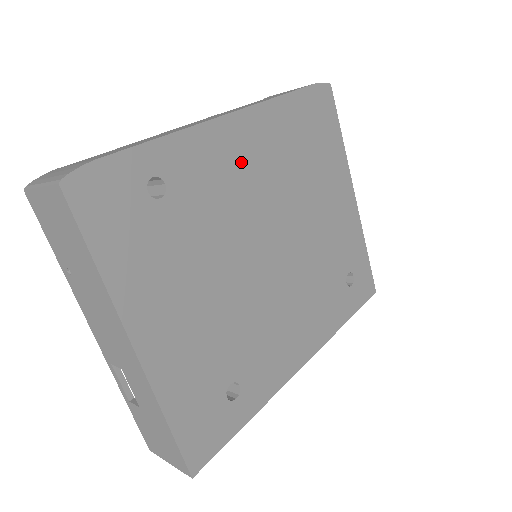
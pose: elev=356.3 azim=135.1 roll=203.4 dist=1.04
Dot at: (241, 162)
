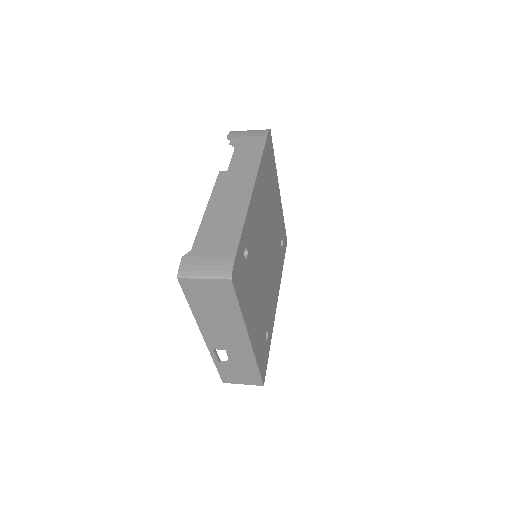
Dot at: (258, 212)
